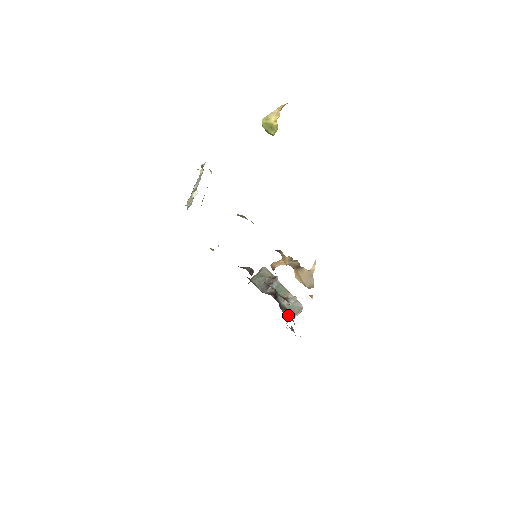
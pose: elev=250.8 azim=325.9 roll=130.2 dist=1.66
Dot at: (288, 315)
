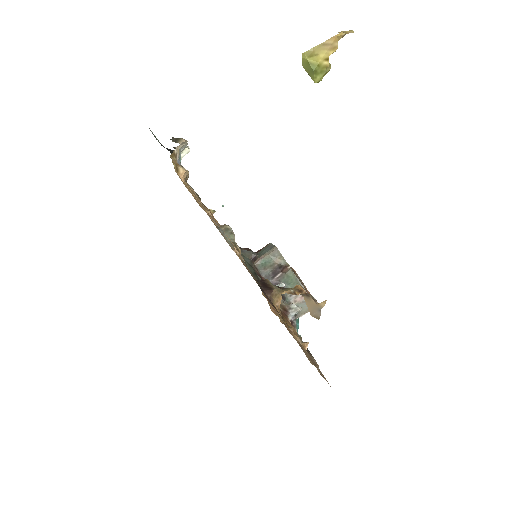
Dot at: occluded
